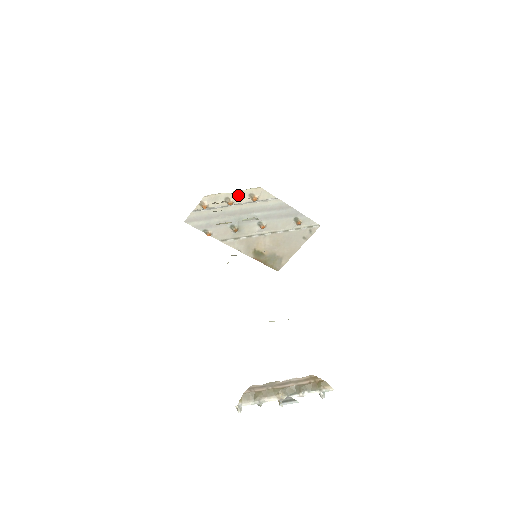
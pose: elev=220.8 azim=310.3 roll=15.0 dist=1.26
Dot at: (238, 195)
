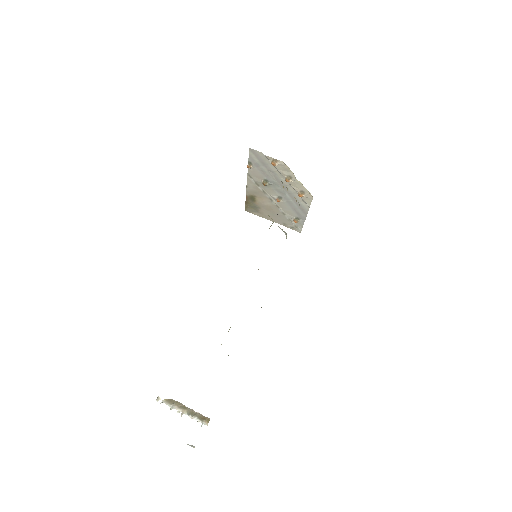
Dot at: (298, 183)
